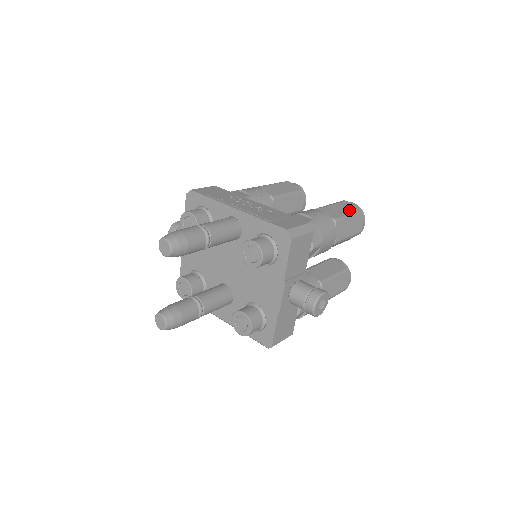
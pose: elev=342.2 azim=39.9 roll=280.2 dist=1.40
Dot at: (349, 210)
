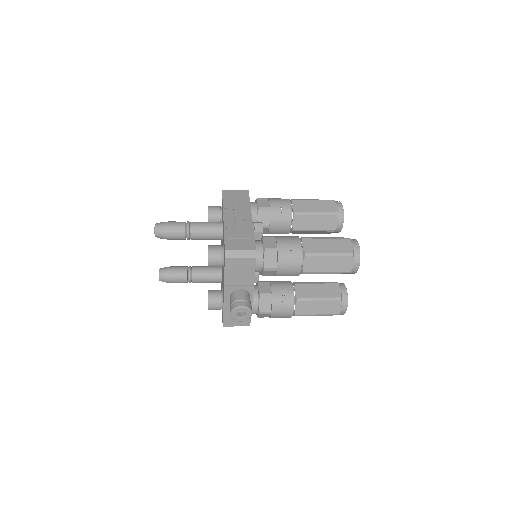
Dot at: (338, 249)
